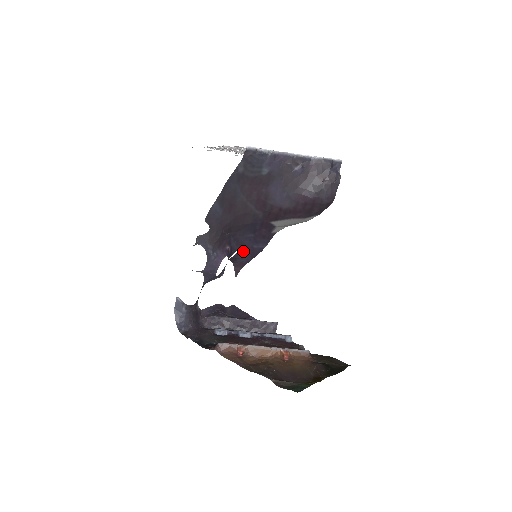
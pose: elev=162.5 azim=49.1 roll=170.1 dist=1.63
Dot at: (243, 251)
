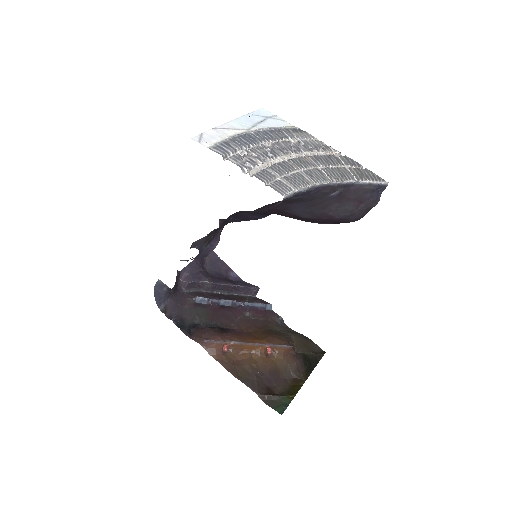
Dot at: (235, 217)
